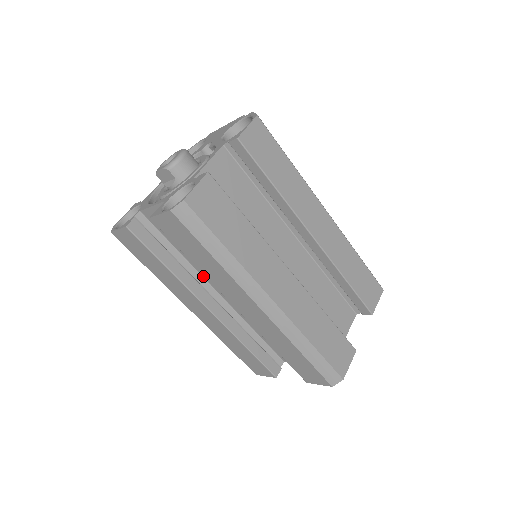
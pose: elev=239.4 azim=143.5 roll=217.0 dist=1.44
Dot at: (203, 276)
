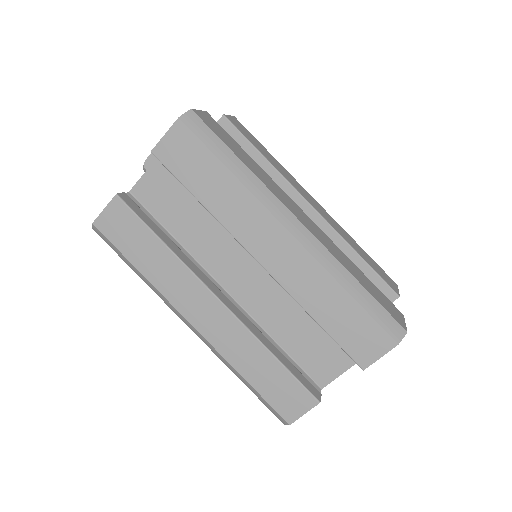
Dot at: (204, 266)
